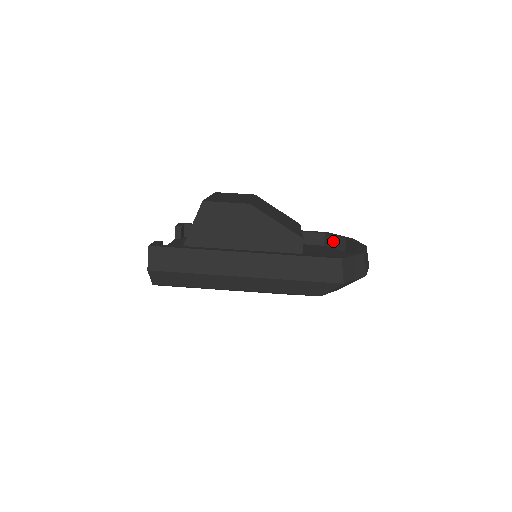
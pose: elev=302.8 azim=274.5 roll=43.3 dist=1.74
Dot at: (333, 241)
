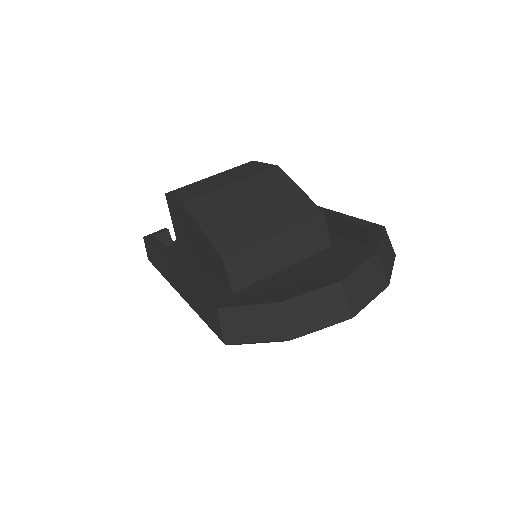
Dot at: occluded
